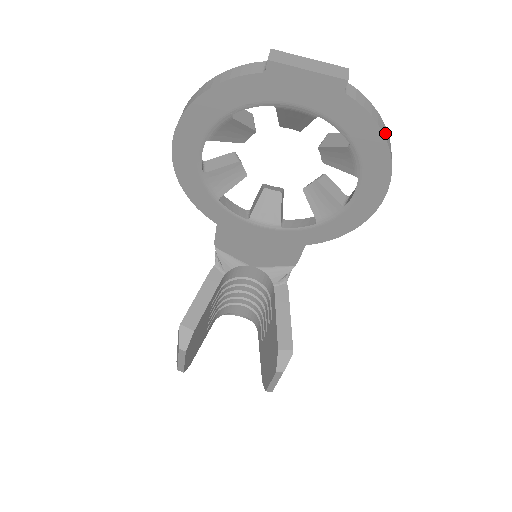
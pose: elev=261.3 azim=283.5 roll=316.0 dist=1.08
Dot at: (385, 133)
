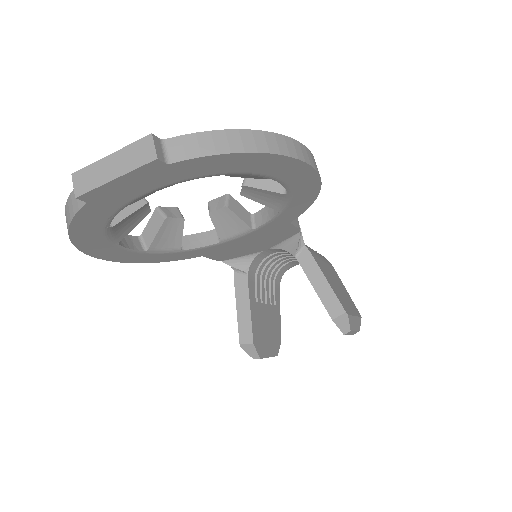
Dot at: (251, 144)
